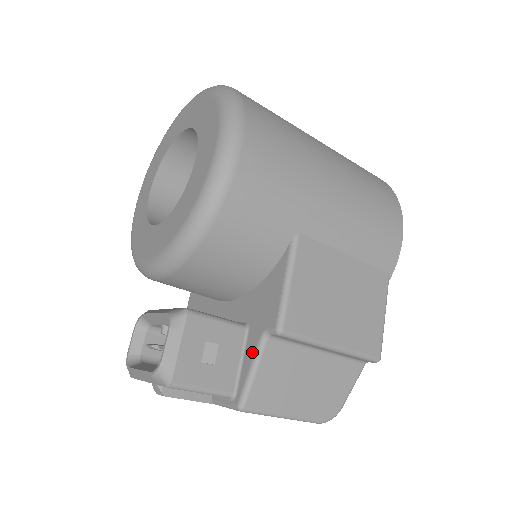
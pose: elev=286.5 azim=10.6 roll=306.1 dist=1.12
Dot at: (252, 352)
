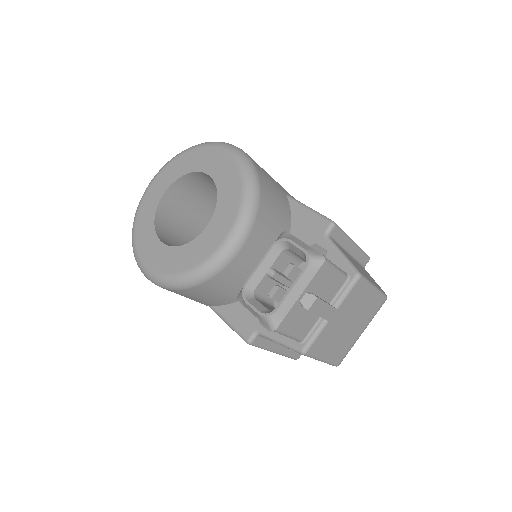
Dot at: (330, 249)
